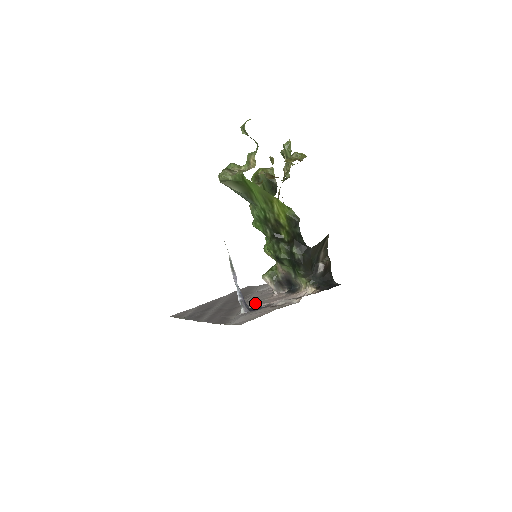
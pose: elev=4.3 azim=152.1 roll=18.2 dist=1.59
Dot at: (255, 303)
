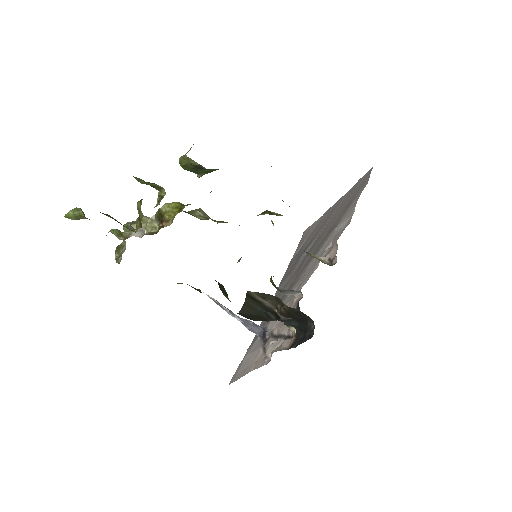
Dot at: occluded
